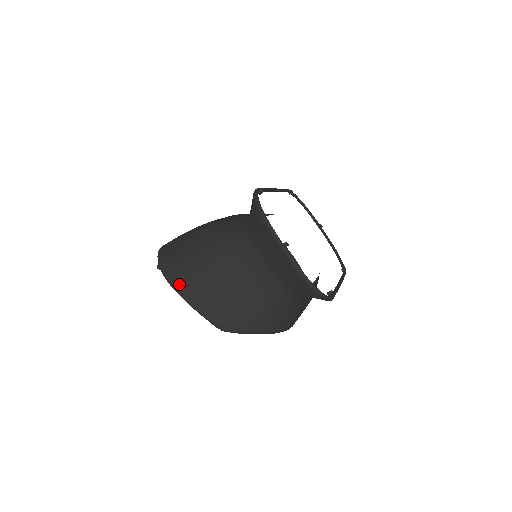
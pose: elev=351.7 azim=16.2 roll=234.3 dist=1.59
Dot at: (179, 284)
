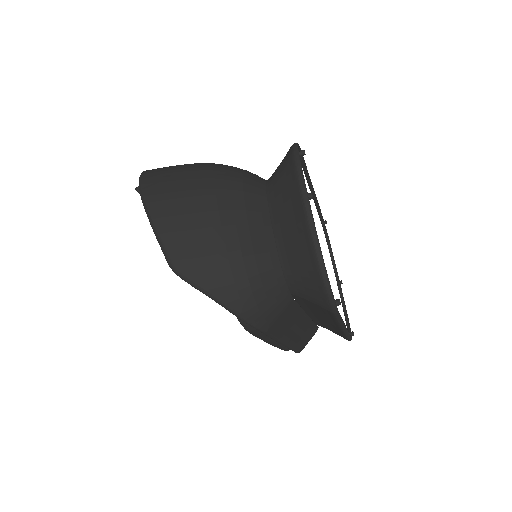
Dot at: (152, 193)
